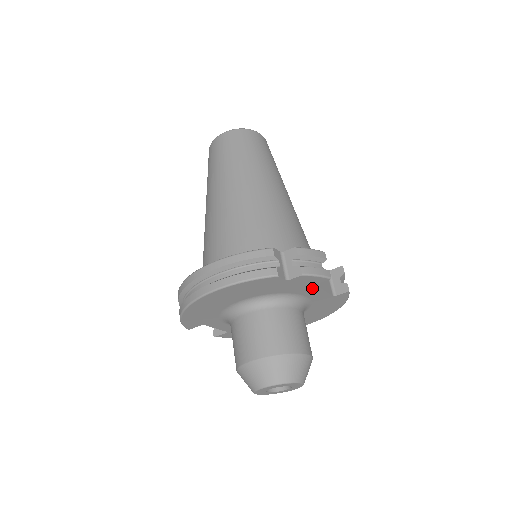
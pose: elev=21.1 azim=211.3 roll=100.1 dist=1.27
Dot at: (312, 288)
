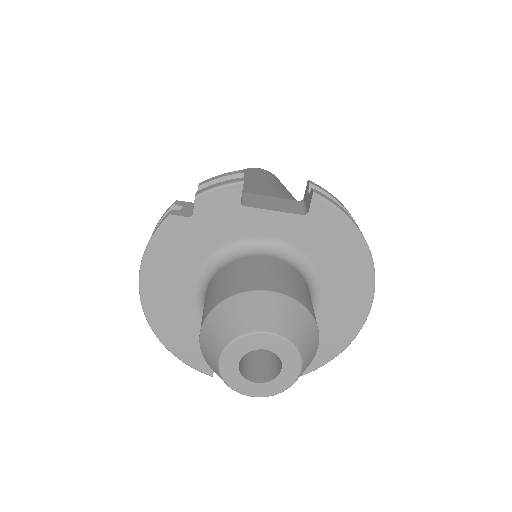
Dot at: (248, 215)
